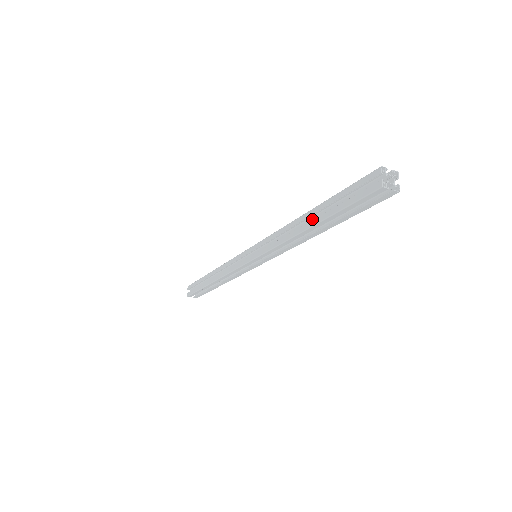
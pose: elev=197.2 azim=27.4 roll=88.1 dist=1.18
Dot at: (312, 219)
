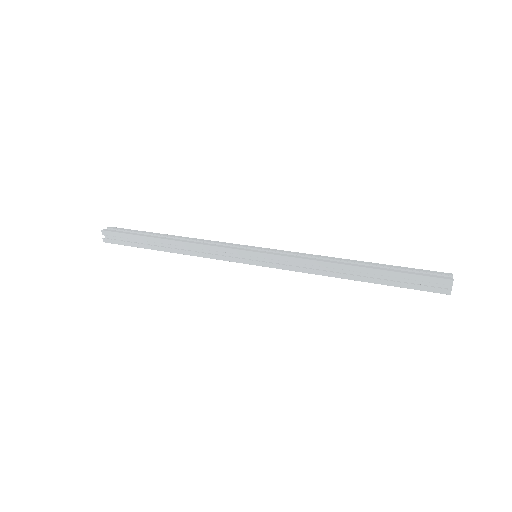
Dot at: (357, 271)
